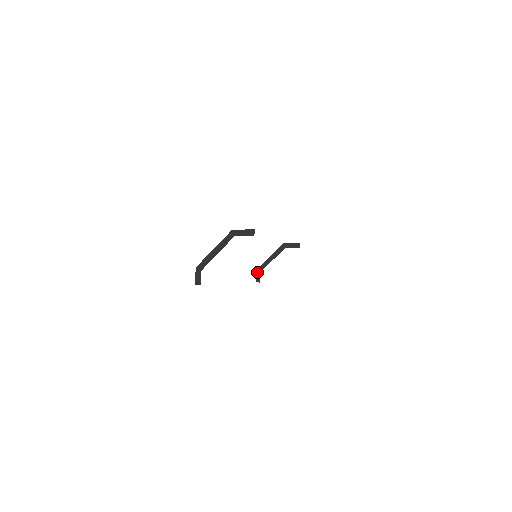
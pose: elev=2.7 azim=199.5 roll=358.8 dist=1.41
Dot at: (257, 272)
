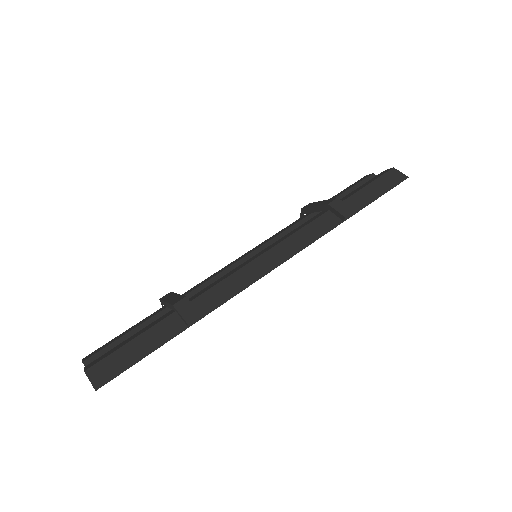
Dot at: (301, 211)
